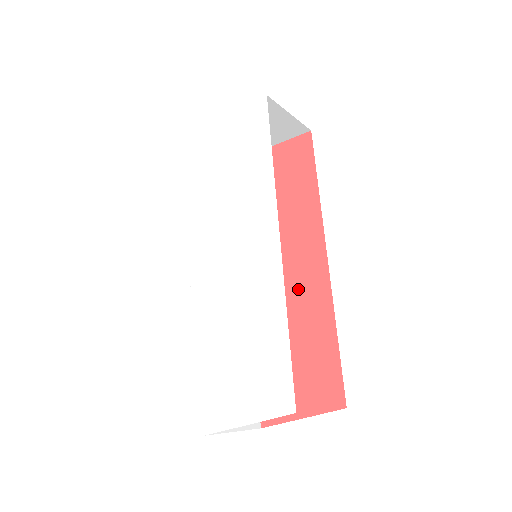
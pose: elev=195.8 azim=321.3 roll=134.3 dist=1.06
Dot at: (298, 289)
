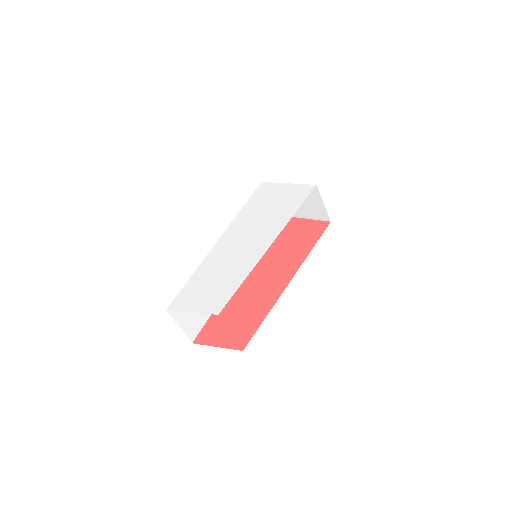
Dot at: (265, 288)
